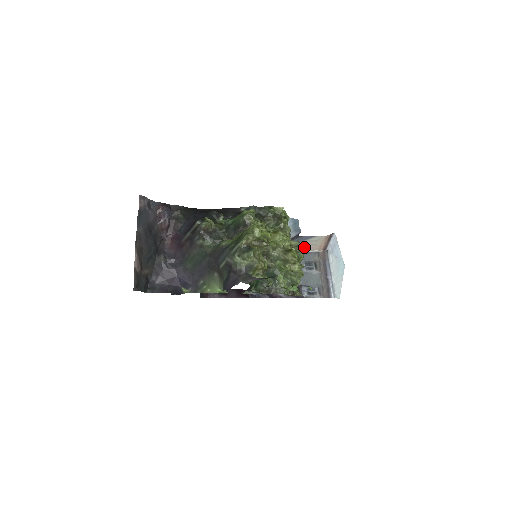
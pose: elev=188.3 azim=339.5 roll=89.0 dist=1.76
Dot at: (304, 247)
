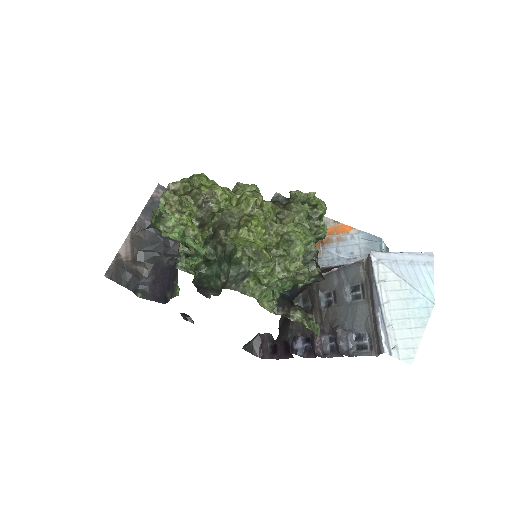
Dot at: (299, 227)
